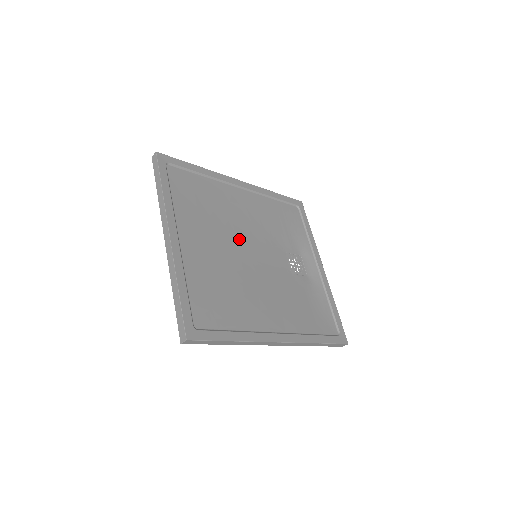
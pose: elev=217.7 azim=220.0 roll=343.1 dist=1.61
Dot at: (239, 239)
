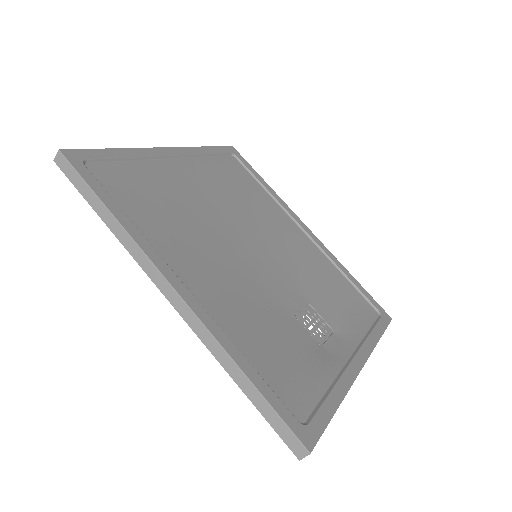
Dot at: (250, 231)
